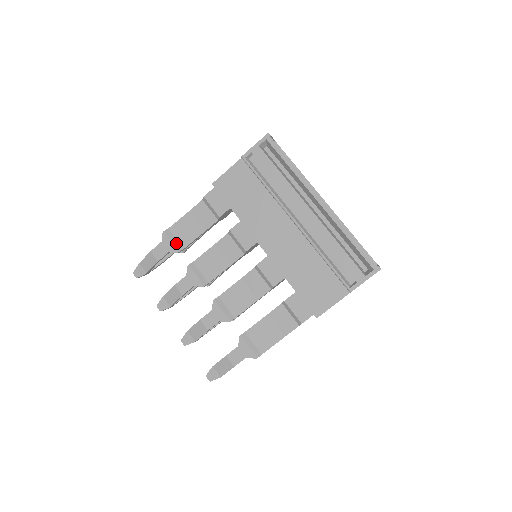
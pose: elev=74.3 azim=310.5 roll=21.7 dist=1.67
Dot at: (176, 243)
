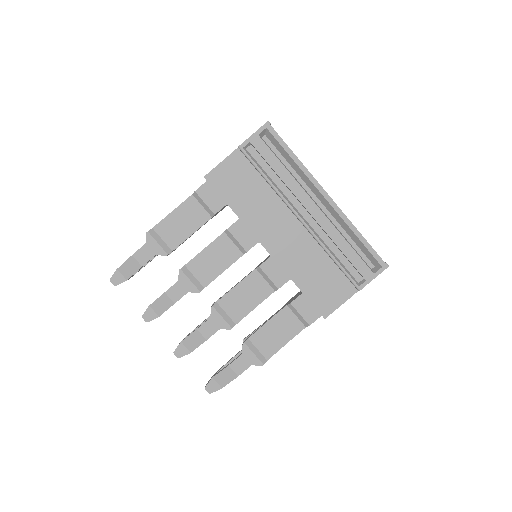
Dot at: (163, 245)
